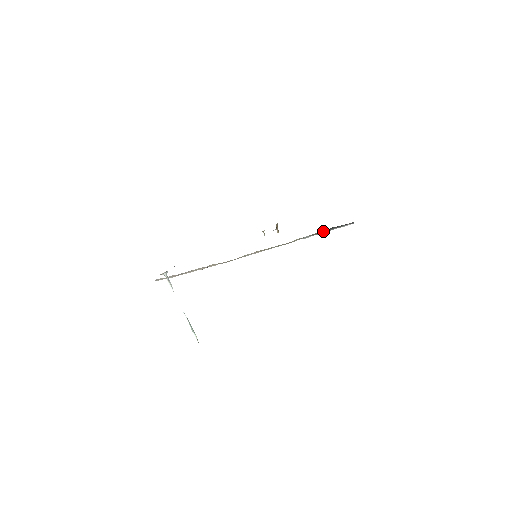
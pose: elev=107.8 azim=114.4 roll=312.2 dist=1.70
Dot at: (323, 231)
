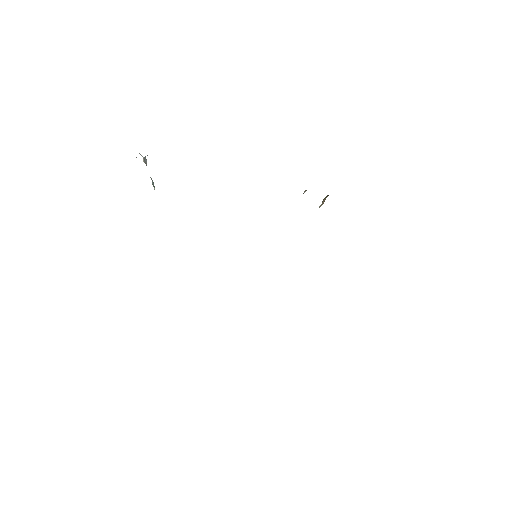
Dot at: occluded
